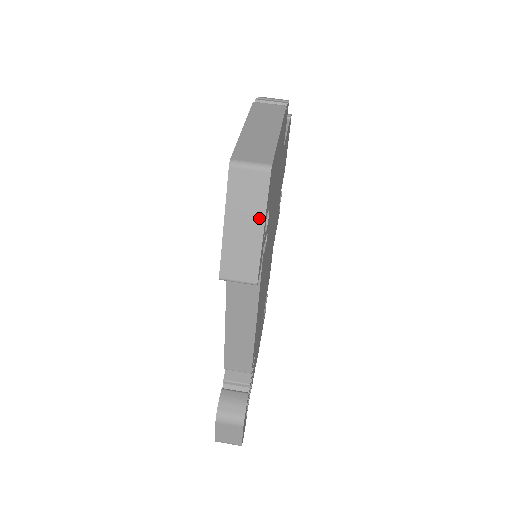
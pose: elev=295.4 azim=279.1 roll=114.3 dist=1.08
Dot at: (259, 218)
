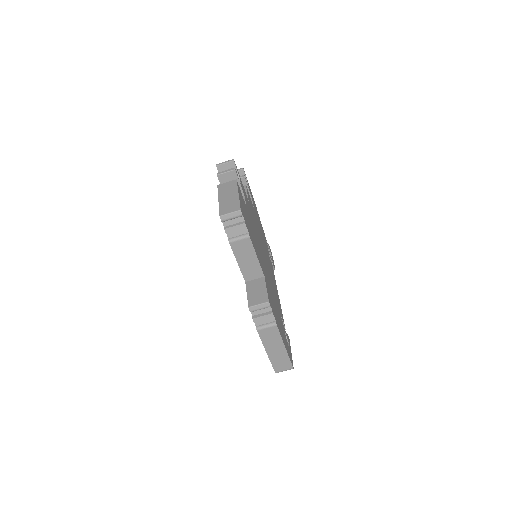
Dot at: occluded
